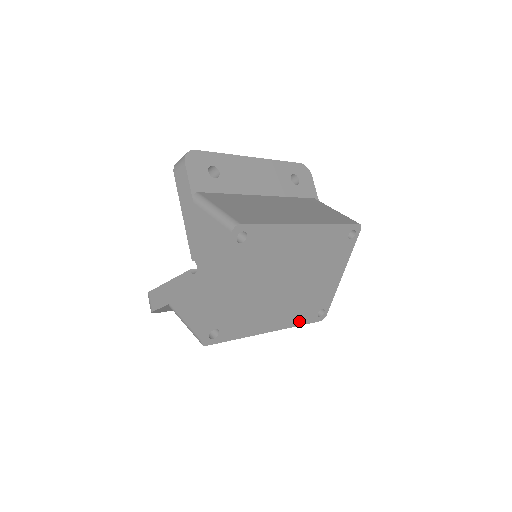
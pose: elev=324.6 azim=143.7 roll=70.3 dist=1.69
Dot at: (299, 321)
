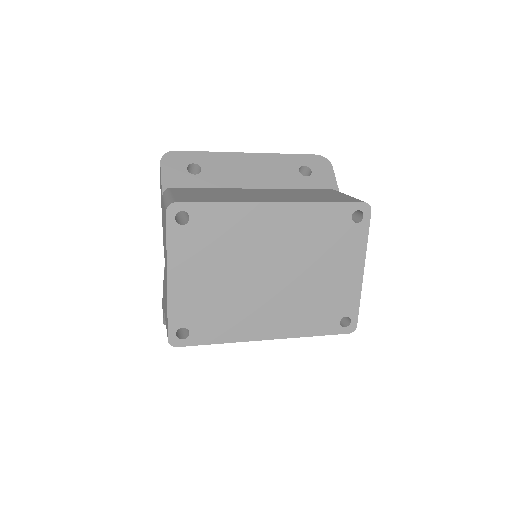
Dot at: (311, 330)
